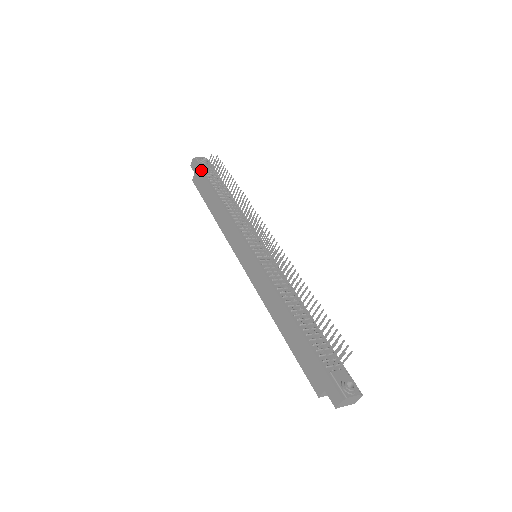
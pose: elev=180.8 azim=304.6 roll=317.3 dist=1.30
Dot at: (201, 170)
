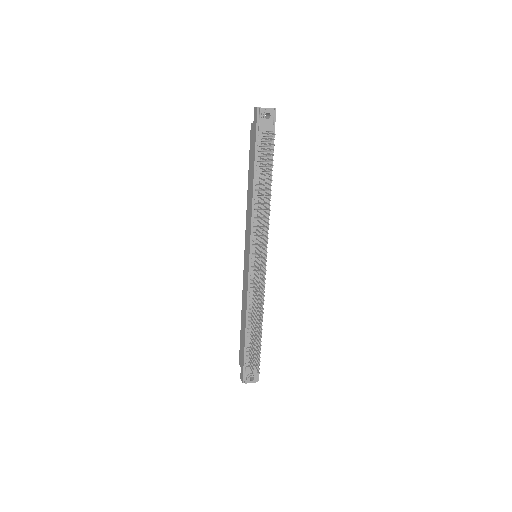
Dot at: (256, 134)
